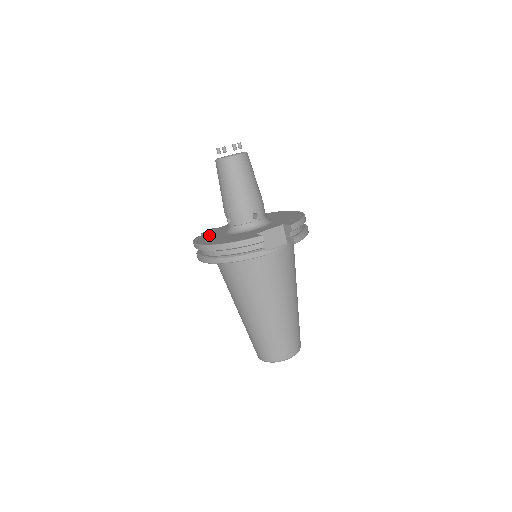
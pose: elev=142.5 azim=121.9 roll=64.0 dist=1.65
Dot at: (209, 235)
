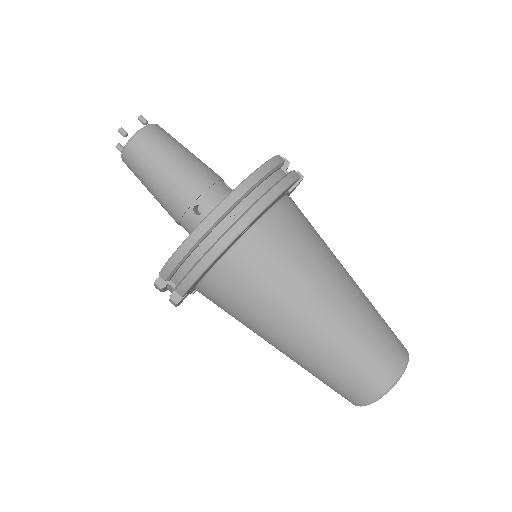
Dot at: occluded
